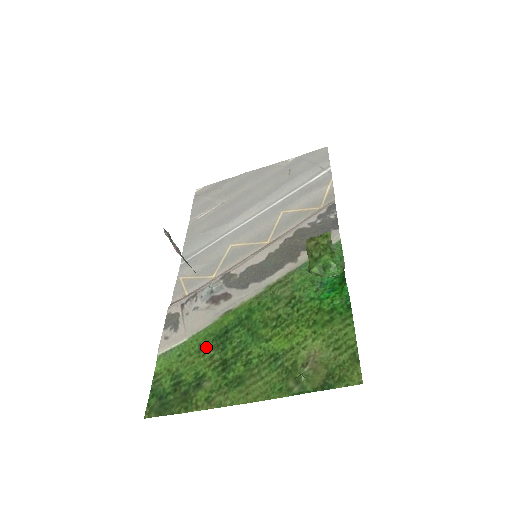
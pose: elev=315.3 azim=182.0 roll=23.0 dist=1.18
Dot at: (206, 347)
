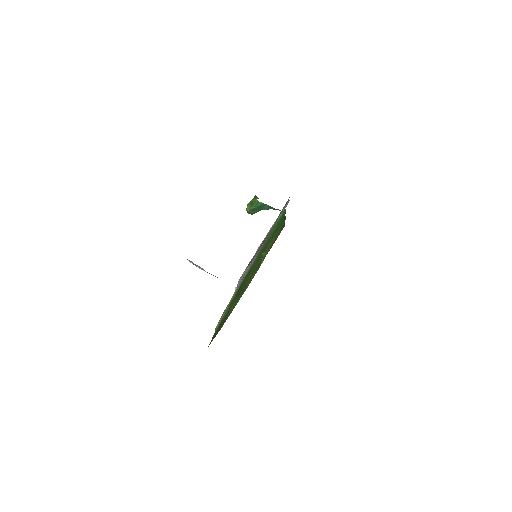
Dot at: (233, 300)
